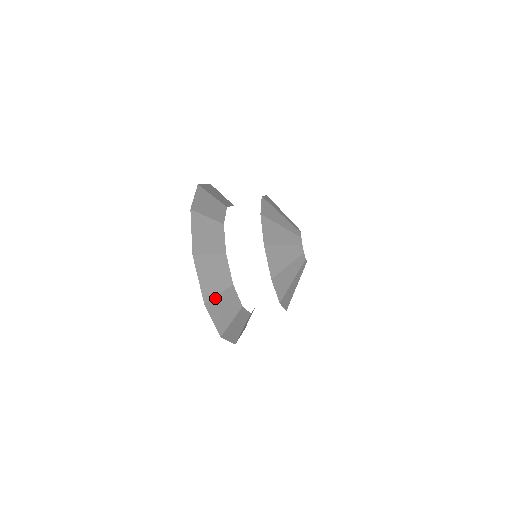
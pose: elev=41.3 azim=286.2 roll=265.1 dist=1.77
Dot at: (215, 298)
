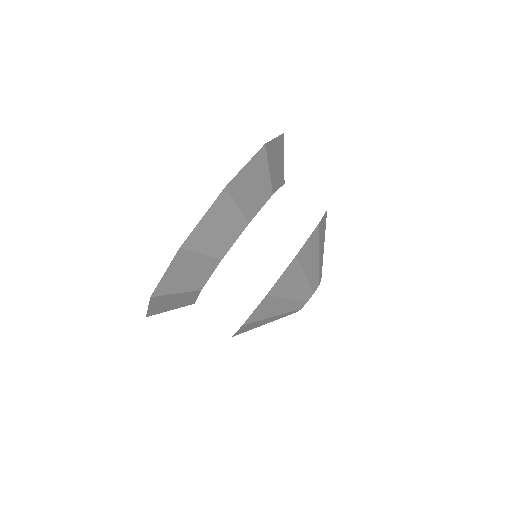
Dot at: (266, 164)
